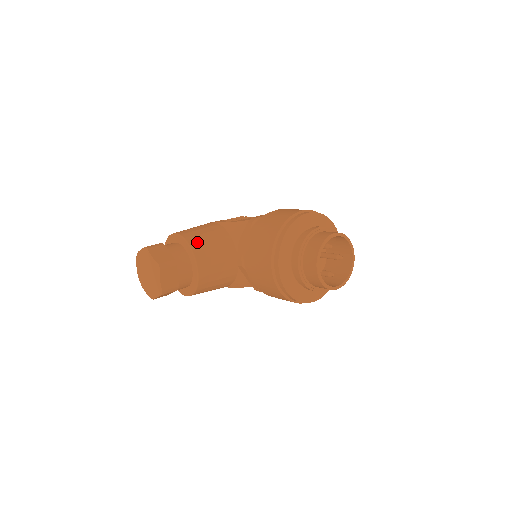
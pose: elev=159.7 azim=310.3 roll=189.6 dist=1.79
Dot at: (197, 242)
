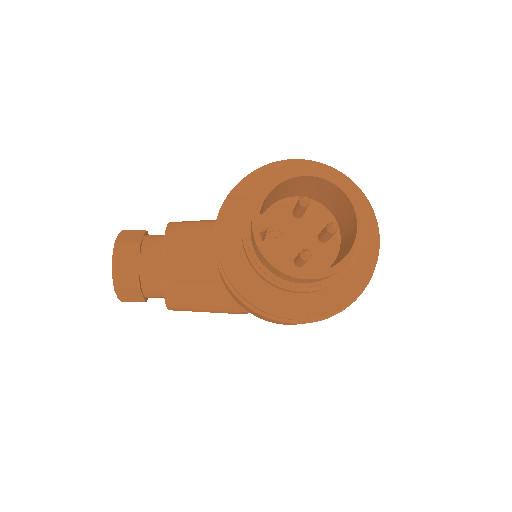
Dot at: (179, 228)
